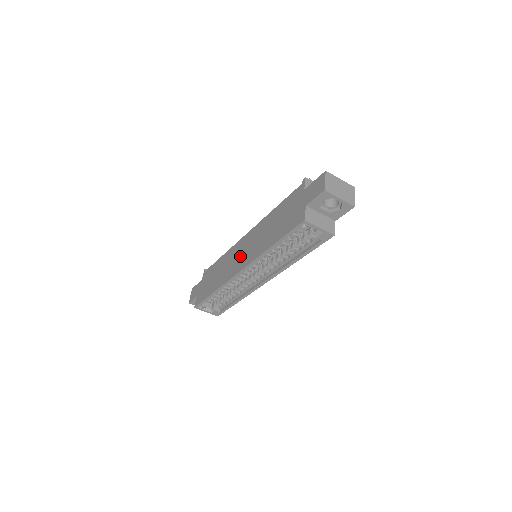
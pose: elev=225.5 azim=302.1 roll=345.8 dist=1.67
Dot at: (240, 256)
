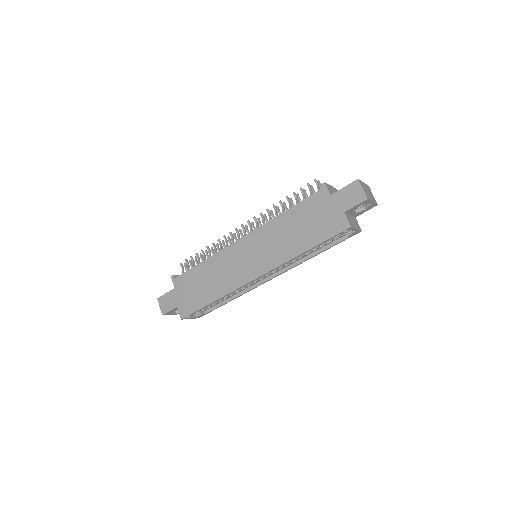
Dot at: (247, 261)
